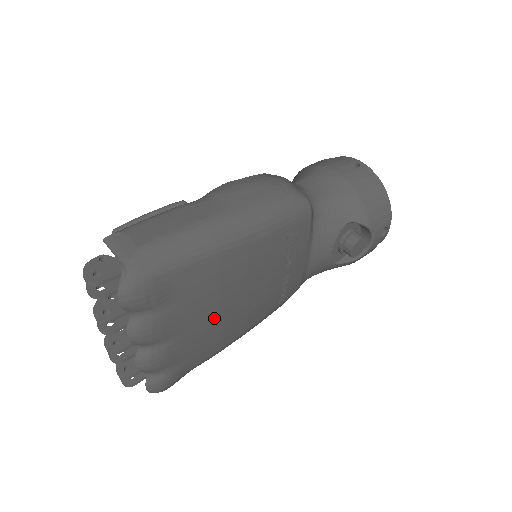
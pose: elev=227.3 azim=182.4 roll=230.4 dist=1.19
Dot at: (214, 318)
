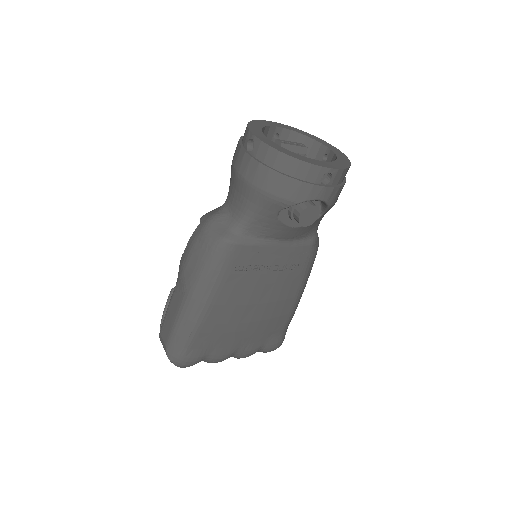
Dot at: (251, 326)
